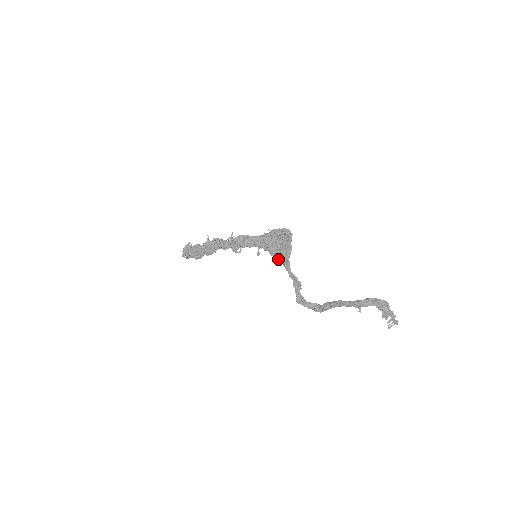
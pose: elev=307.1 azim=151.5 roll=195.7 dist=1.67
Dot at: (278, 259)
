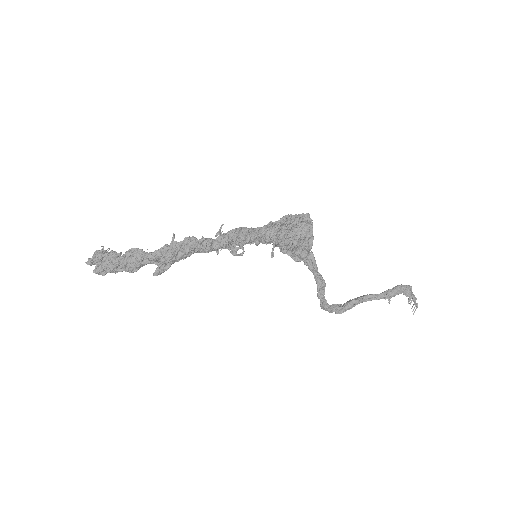
Dot at: (295, 256)
